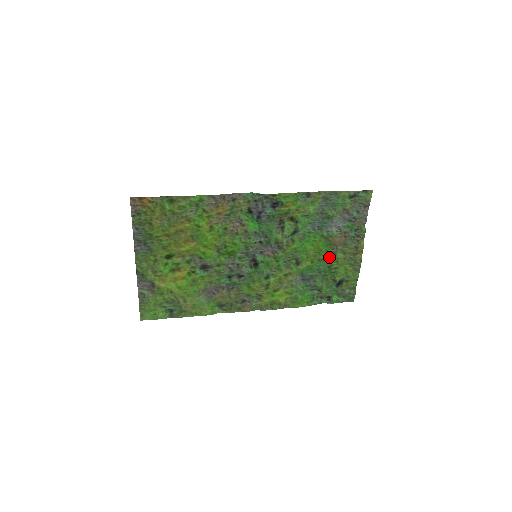
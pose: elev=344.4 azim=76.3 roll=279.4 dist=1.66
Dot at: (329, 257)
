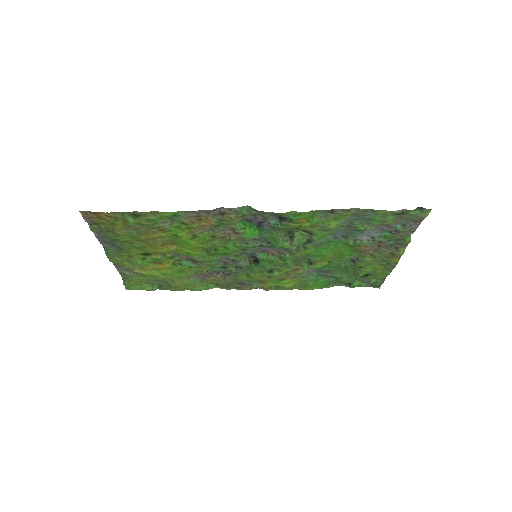
Dot at: (354, 257)
